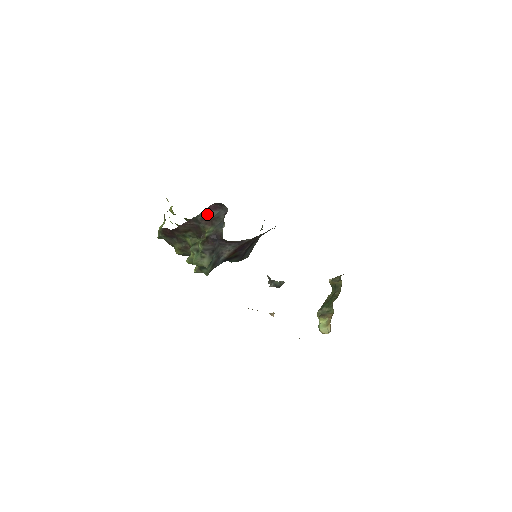
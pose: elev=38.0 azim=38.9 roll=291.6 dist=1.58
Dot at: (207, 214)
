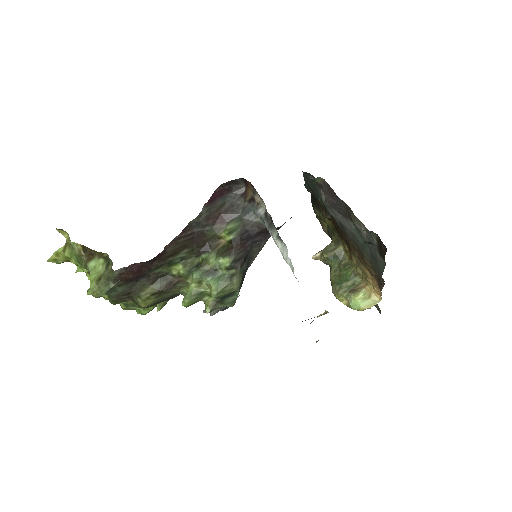
Dot at: (213, 207)
